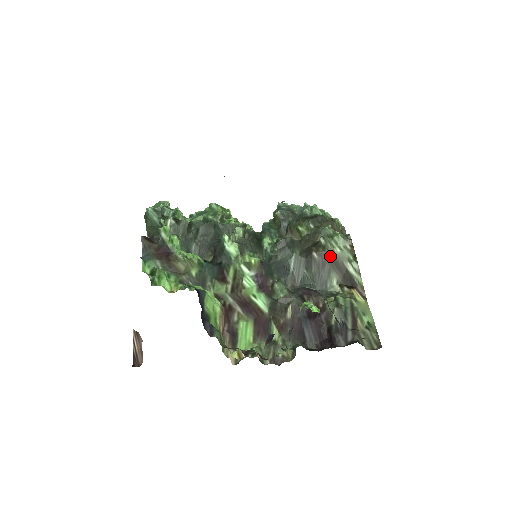
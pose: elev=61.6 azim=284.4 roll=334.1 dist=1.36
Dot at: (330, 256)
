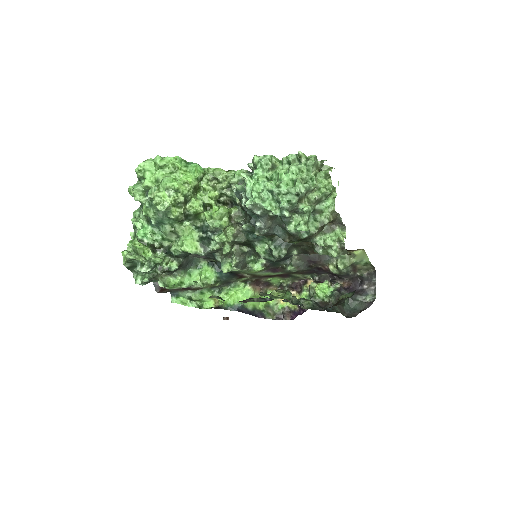
Dot at: occluded
